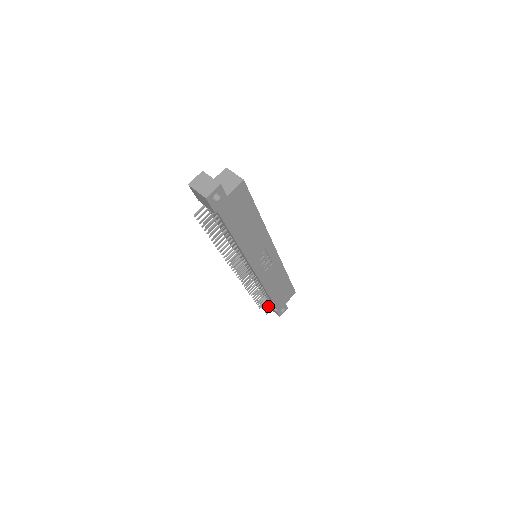
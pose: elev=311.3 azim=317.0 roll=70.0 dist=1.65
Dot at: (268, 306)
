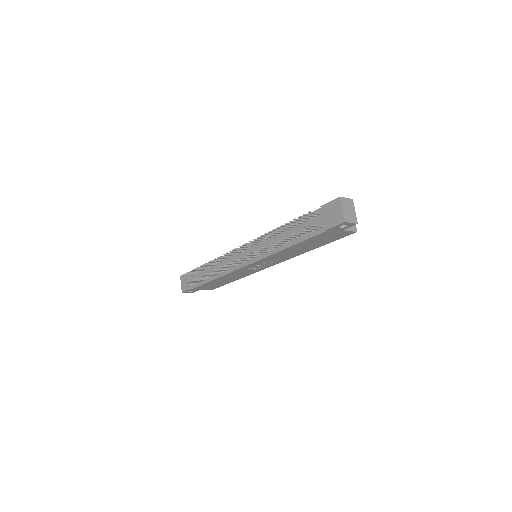
Dot at: (194, 282)
